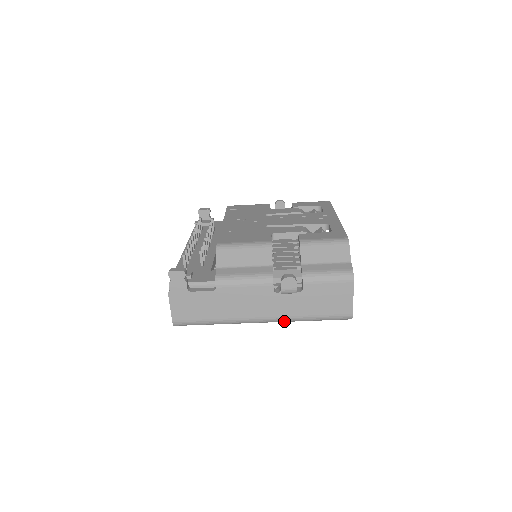
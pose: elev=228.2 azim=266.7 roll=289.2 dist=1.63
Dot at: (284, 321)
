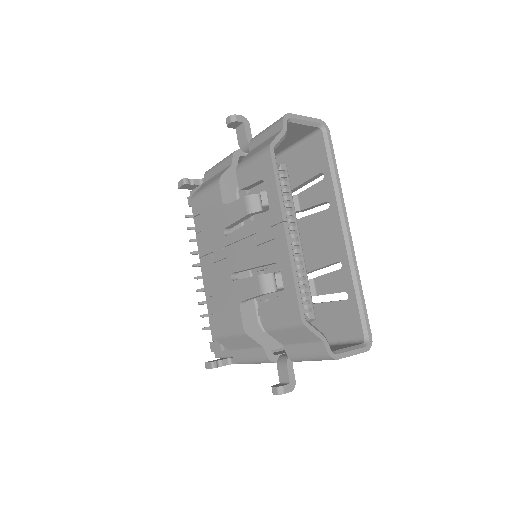
Dot at: occluded
